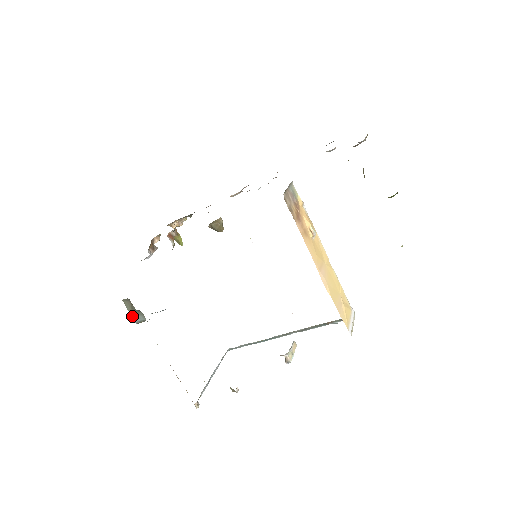
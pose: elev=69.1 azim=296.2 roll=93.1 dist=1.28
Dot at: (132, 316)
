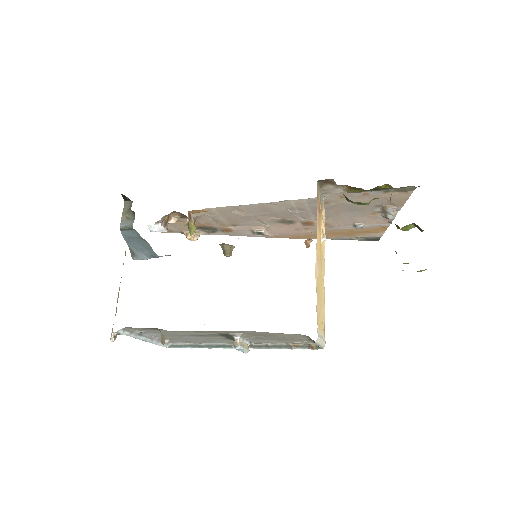
Dot at: (122, 219)
